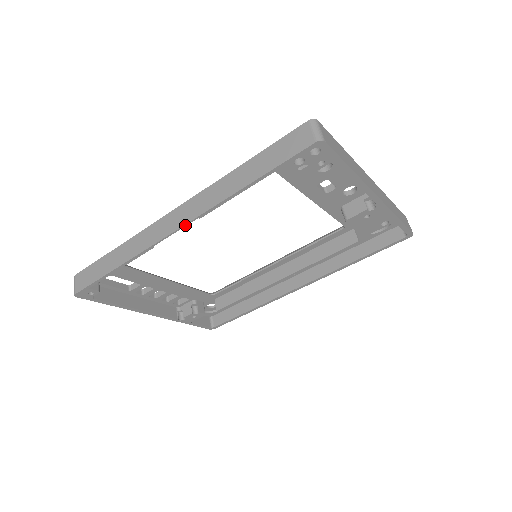
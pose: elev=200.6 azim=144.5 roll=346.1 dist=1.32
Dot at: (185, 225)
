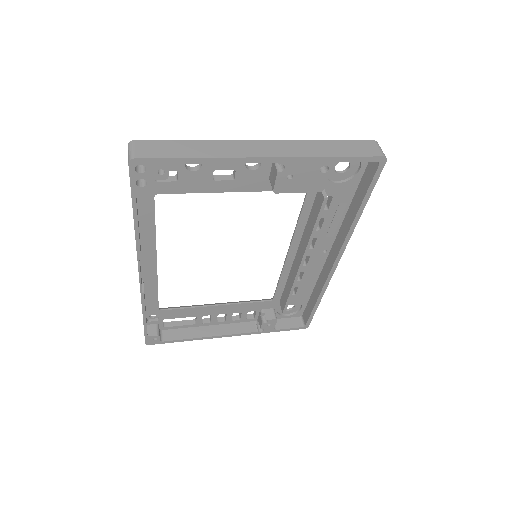
Dot at: (139, 269)
